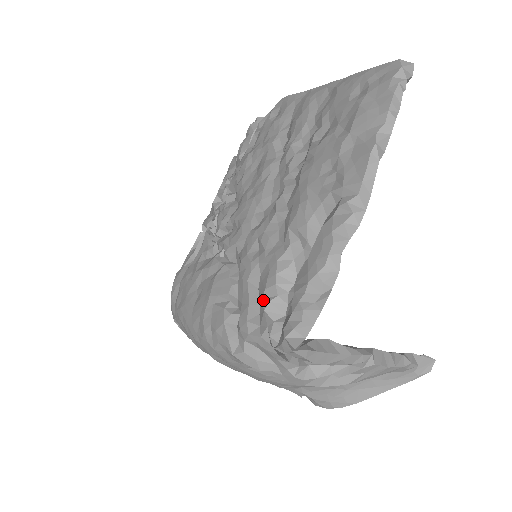
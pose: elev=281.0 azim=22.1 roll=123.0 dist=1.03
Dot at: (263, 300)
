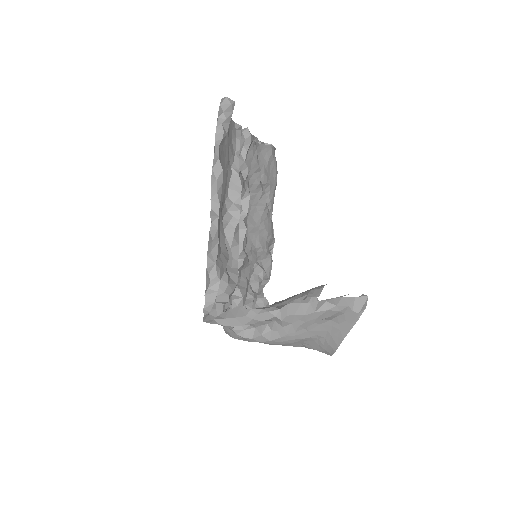
Dot at: occluded
